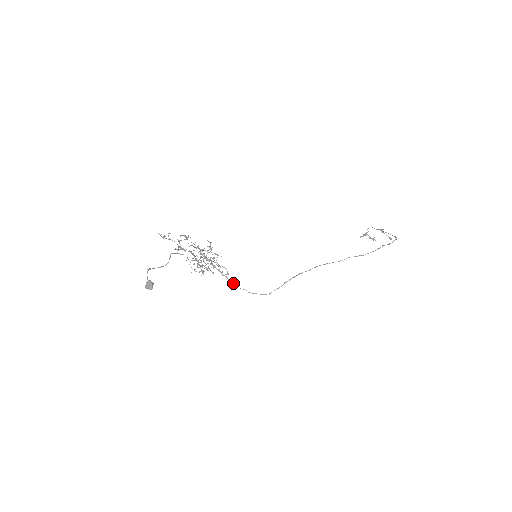
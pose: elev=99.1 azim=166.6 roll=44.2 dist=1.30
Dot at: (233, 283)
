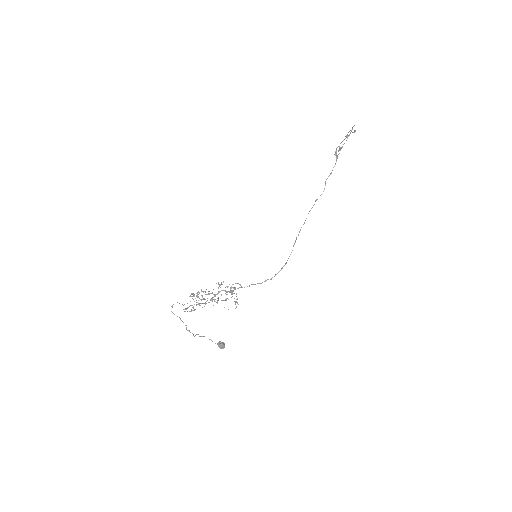
Dot at: (249, 286)
